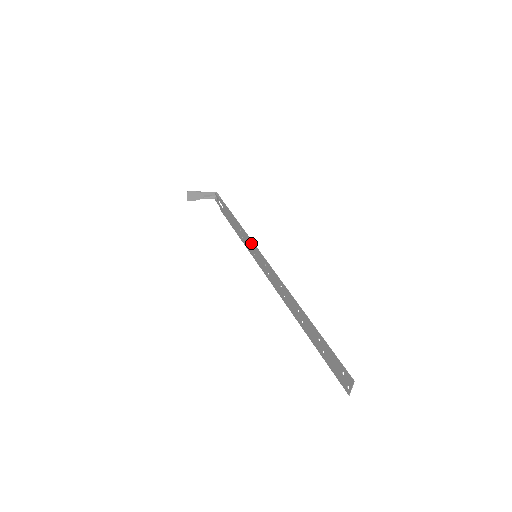
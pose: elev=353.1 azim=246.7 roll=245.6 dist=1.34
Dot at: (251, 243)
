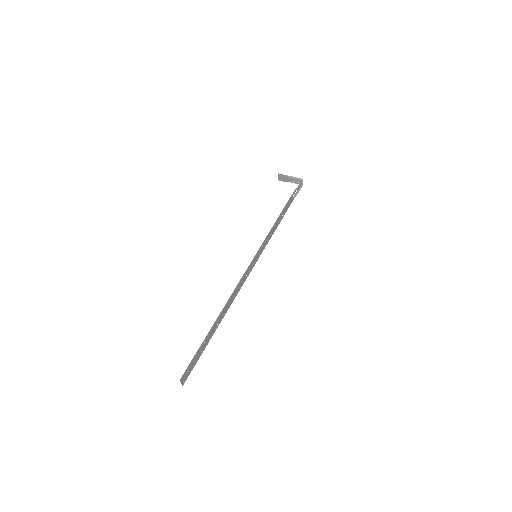
Dot at: (263, 243)
